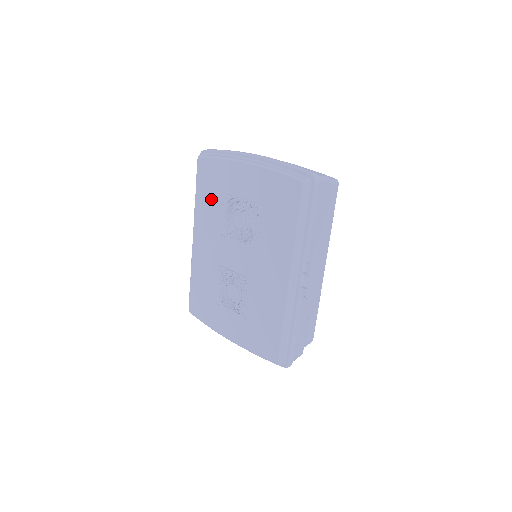
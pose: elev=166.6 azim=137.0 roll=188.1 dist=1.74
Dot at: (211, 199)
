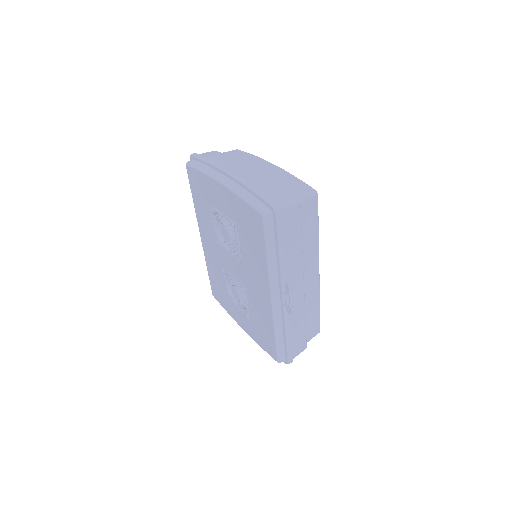
Dot at: (203, 207)
